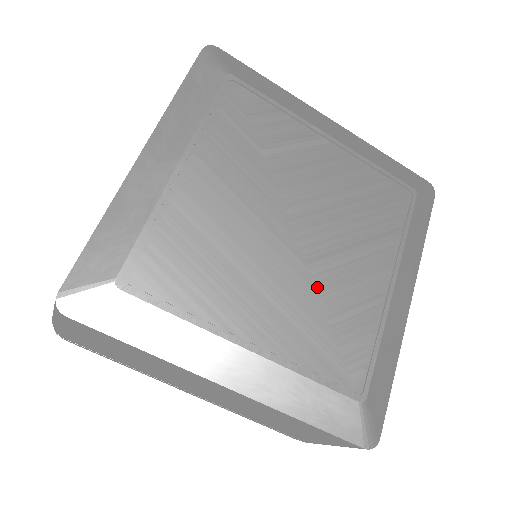
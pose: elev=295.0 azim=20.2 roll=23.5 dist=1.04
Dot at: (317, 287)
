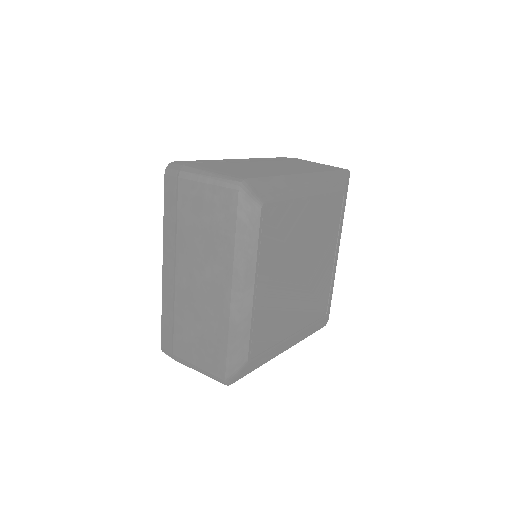
Dot at: (311, 287)
